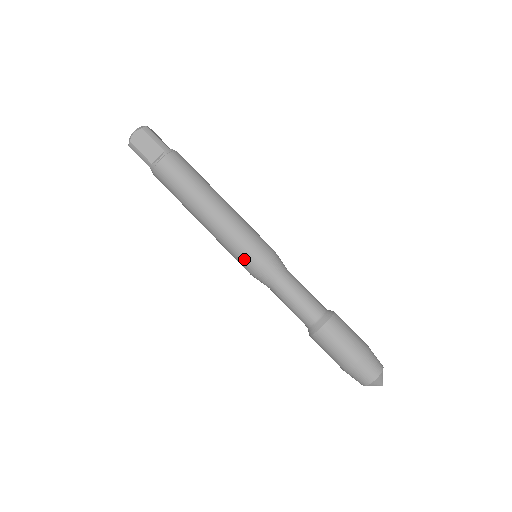
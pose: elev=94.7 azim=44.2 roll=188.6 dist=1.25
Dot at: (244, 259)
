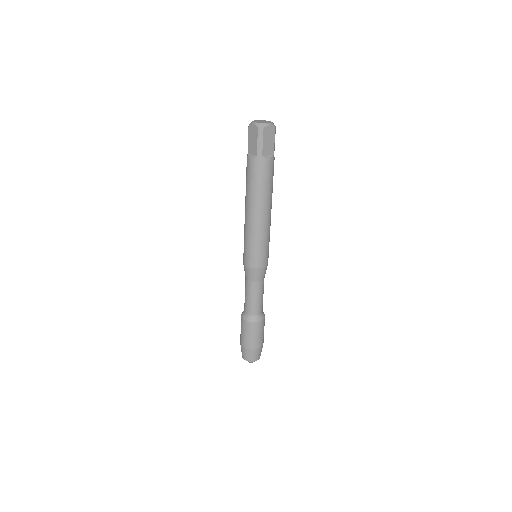
Dot at: (244, 252)
